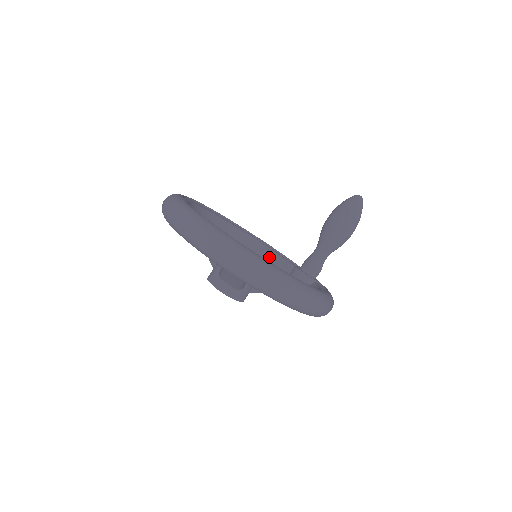
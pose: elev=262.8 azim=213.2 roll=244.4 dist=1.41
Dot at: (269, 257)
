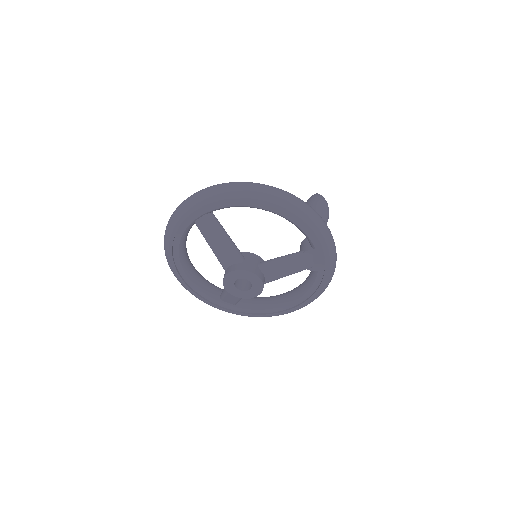
Dot at: (300, 286)
